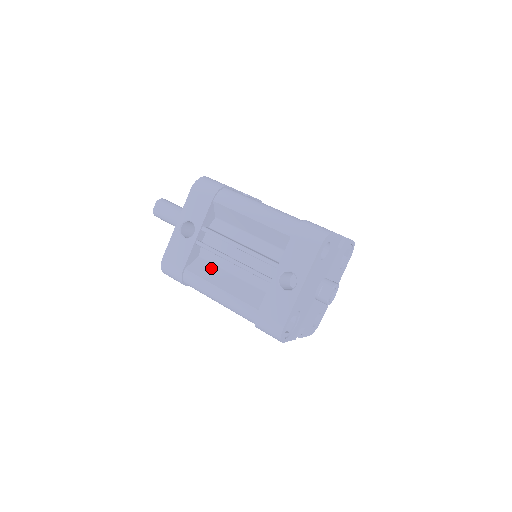
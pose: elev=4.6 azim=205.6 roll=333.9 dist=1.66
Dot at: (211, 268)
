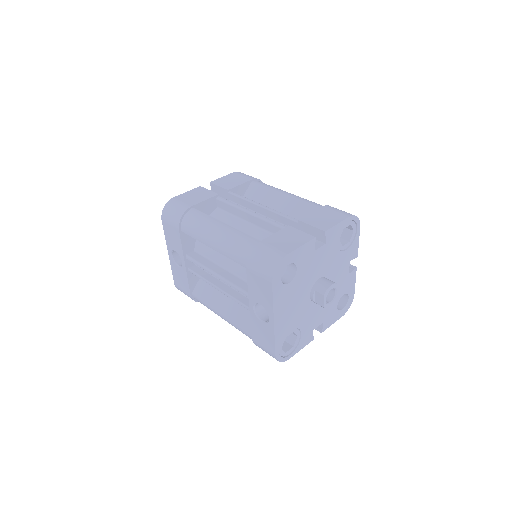
Dot at: (212, 288)
